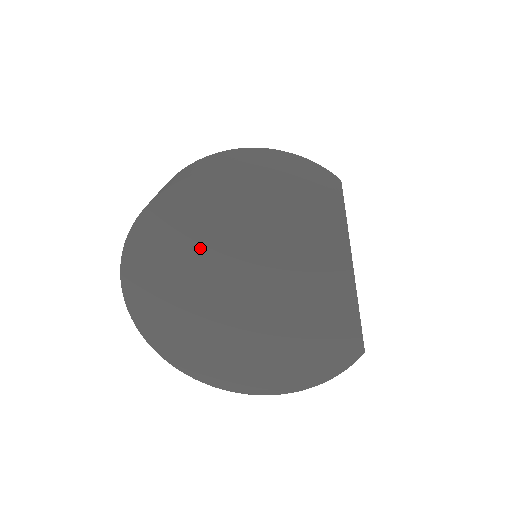
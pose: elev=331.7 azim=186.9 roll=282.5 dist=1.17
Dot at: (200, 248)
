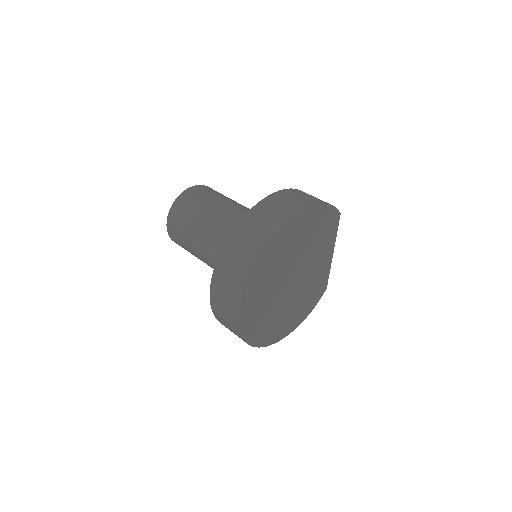
Dot at: (285, 257)
